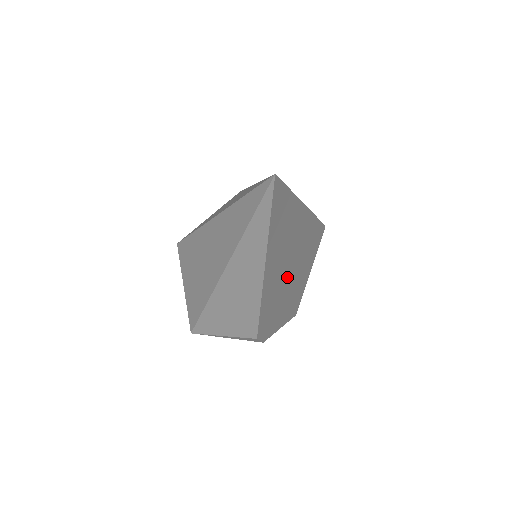
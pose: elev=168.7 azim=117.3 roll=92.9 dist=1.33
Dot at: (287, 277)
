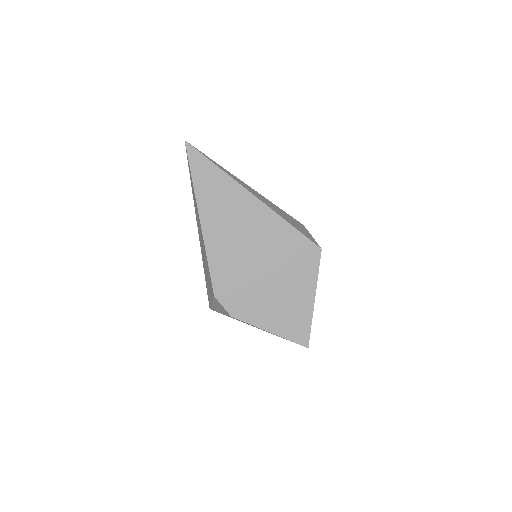
Dot at: (251, 259)
